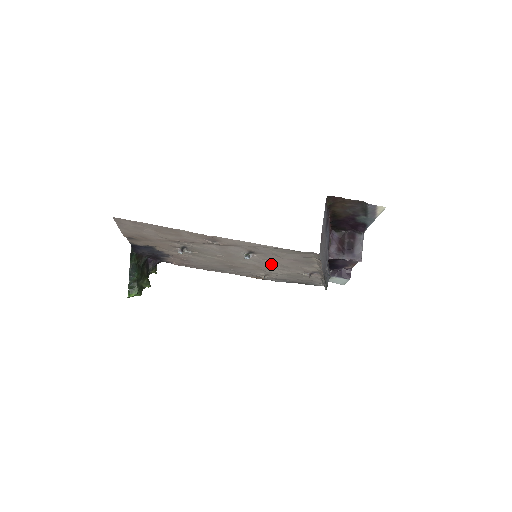
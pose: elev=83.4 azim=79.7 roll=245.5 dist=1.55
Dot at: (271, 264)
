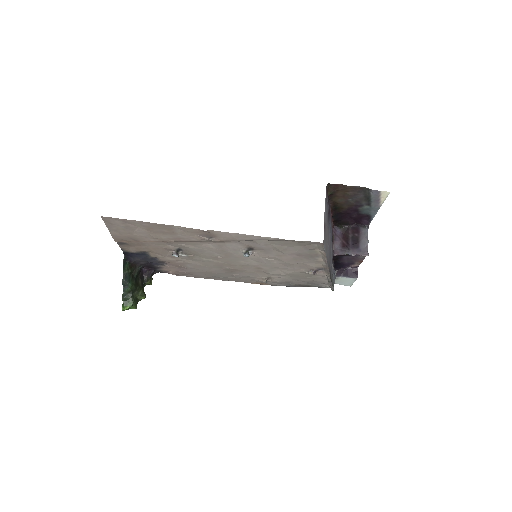
Dot at: (272, 263)
